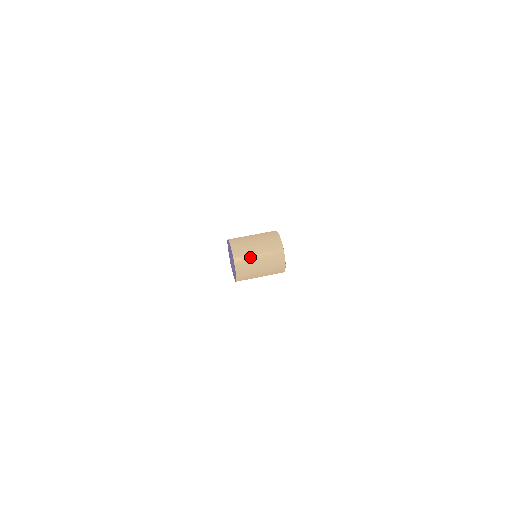
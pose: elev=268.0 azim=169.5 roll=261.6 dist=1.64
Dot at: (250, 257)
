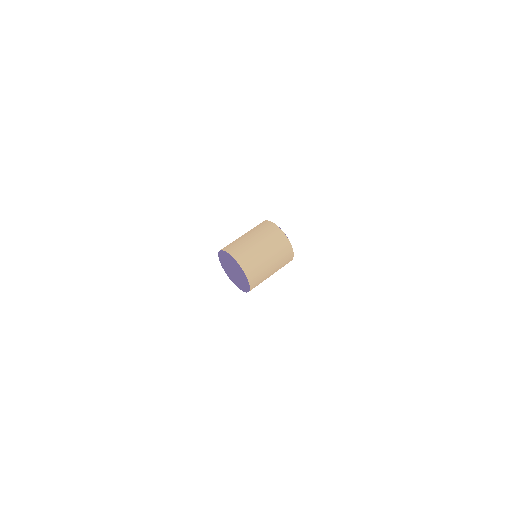
Dot at: (258, 260)
